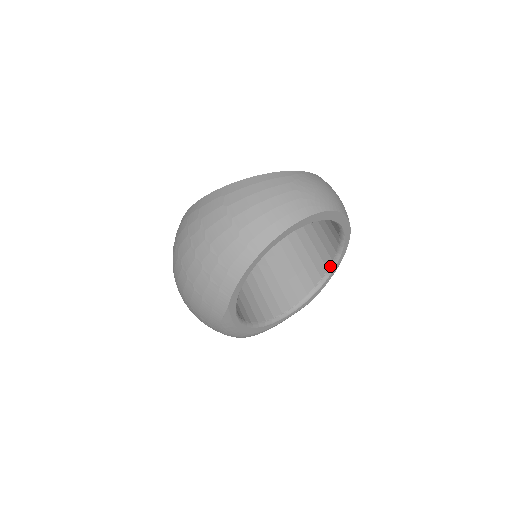
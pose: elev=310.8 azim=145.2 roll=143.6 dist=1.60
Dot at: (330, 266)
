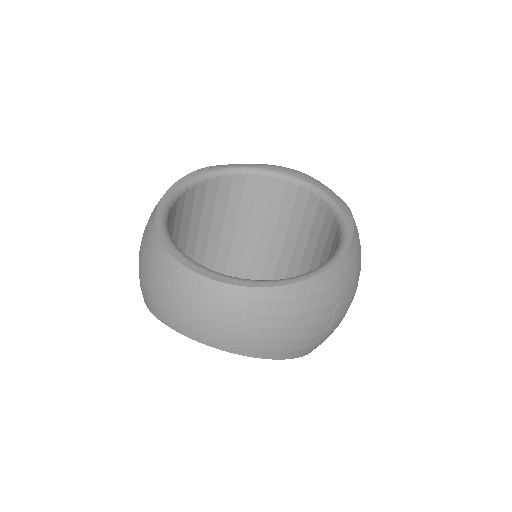
Dot at: occluded
